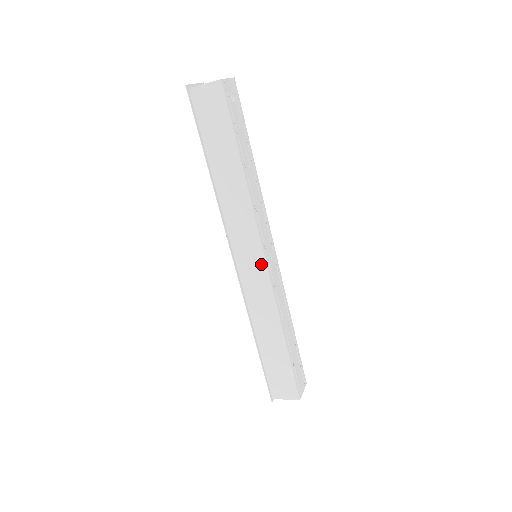
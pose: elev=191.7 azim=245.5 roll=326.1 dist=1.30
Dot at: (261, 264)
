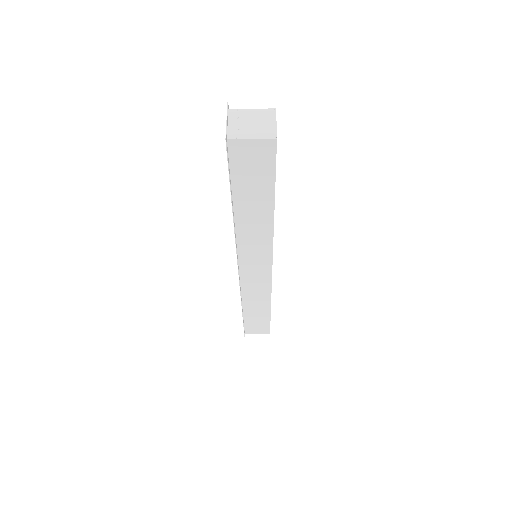
Dot at: (266, 270)
